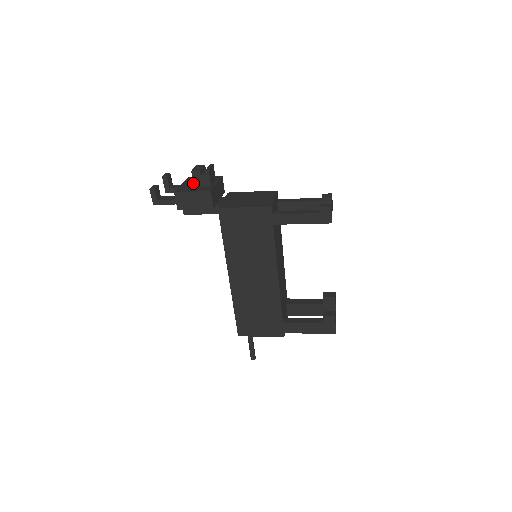
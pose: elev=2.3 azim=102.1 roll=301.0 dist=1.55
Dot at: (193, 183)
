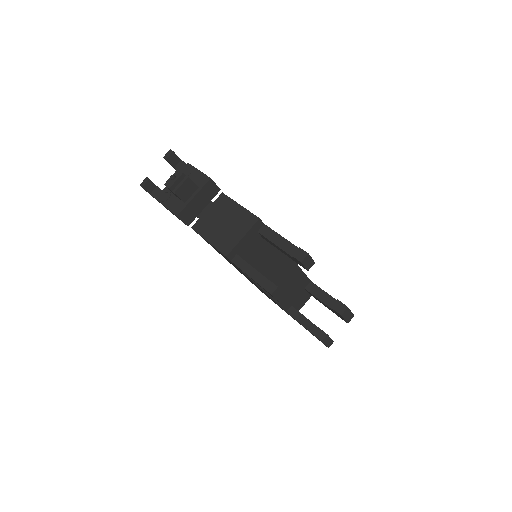
Dot at: occluded
